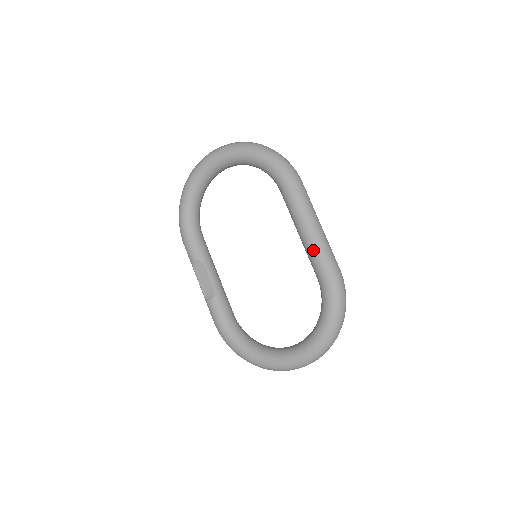
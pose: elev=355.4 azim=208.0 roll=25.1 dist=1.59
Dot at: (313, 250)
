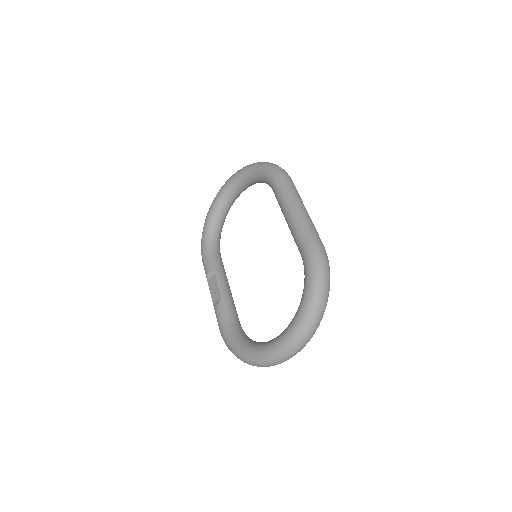
Dot at: (294, 227)
